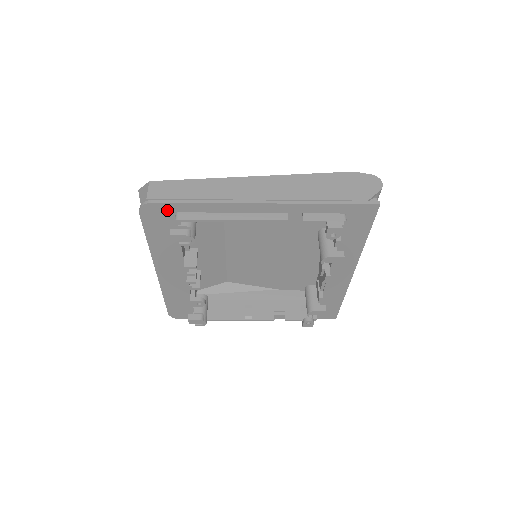
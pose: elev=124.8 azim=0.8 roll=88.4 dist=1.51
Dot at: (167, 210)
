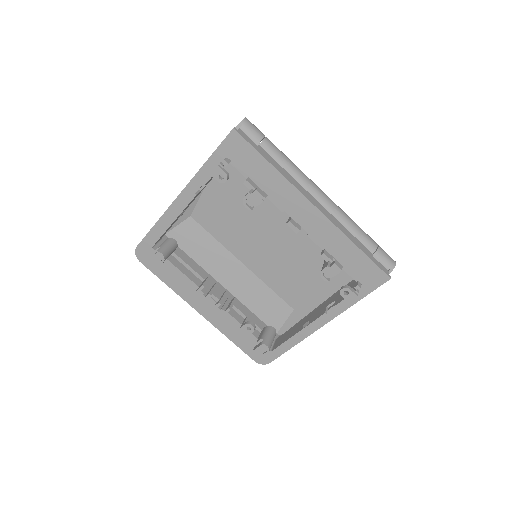
Dot at: (147, 247)
